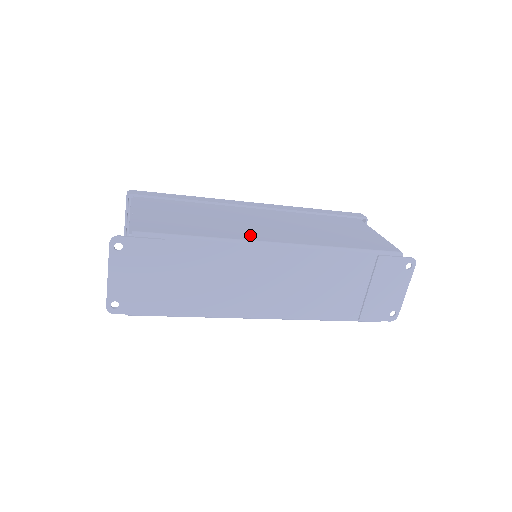
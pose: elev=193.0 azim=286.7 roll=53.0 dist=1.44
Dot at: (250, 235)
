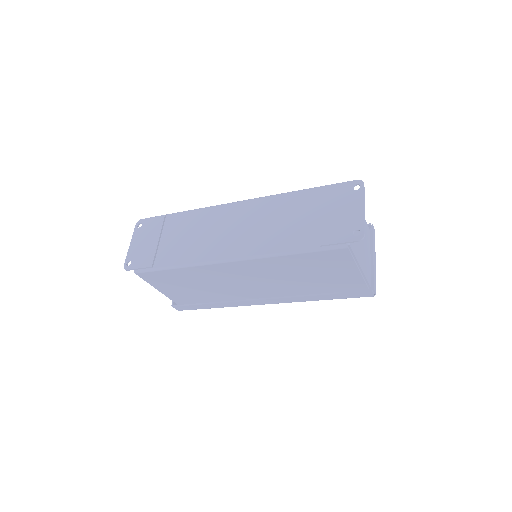
Dot at: occluded
